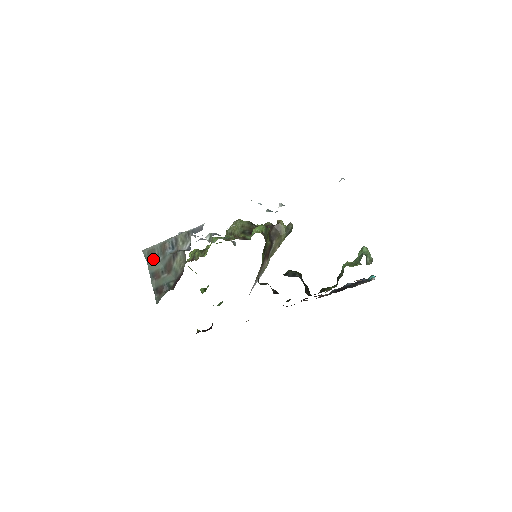
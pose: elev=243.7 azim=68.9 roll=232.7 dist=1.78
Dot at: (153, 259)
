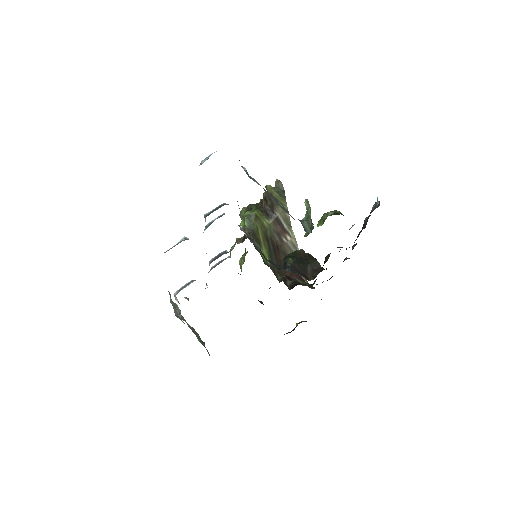
Dot at: (184, 320)
